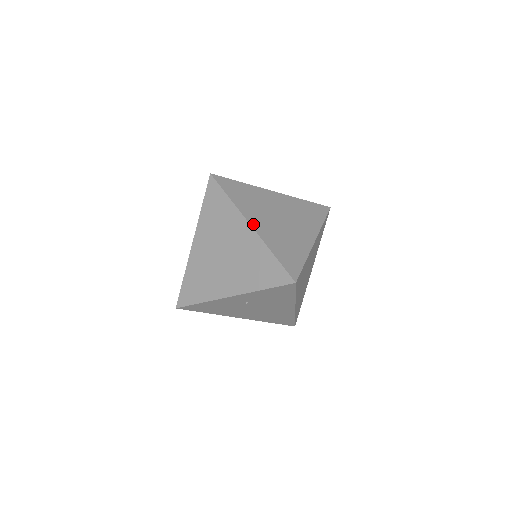
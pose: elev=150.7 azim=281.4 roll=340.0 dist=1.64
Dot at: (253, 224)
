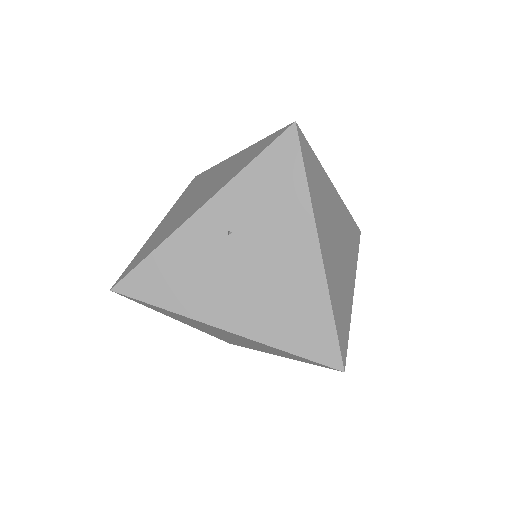
Dot at: occluded
